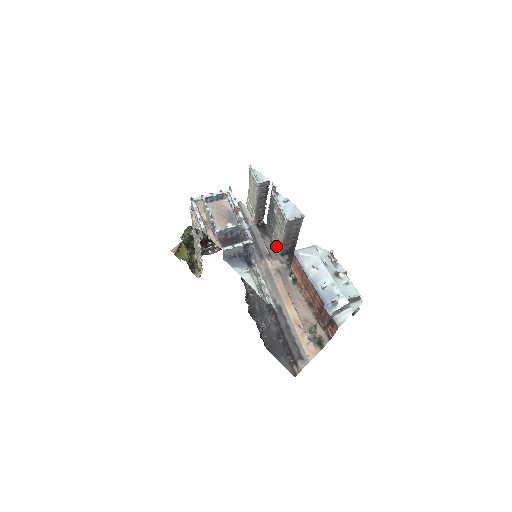
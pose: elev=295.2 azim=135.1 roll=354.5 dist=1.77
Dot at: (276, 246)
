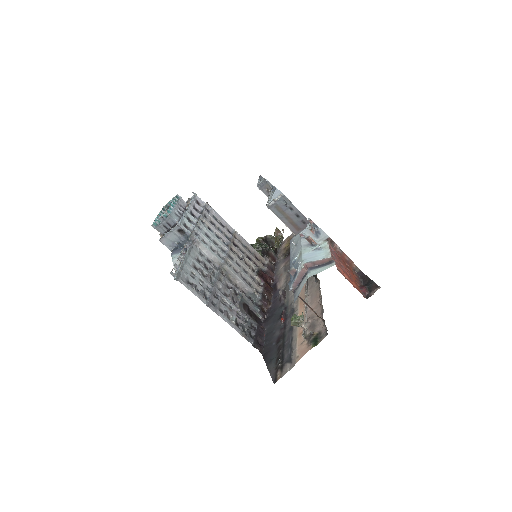
Dot at: occluded
